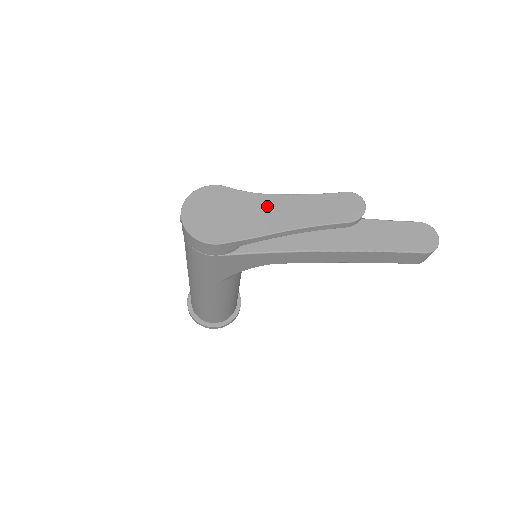
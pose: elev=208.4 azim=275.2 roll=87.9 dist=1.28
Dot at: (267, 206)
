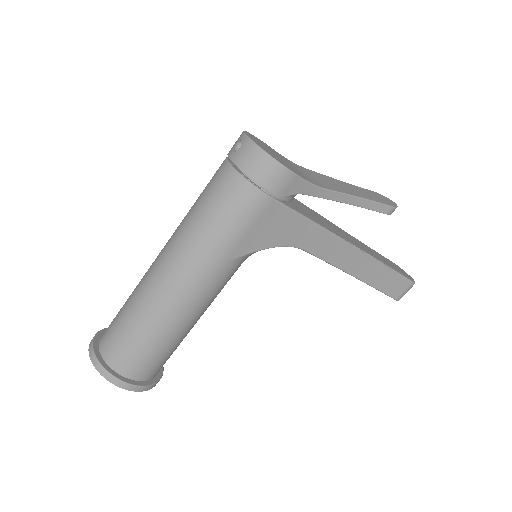
Dot at: (315, 175)
